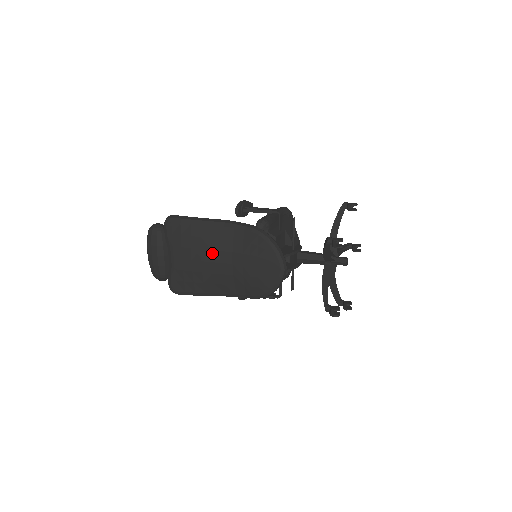
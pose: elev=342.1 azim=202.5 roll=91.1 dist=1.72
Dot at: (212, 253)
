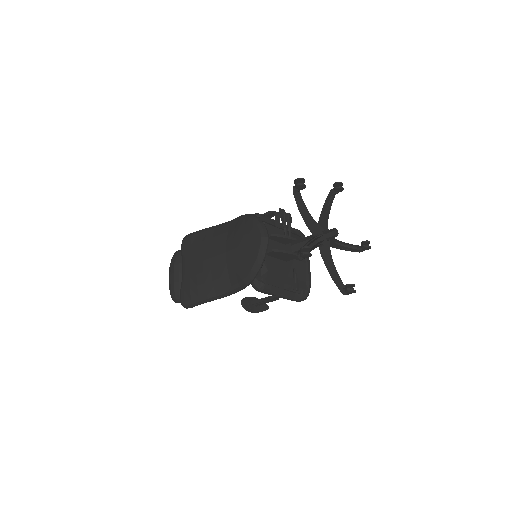
Dot at: (211, 250)
